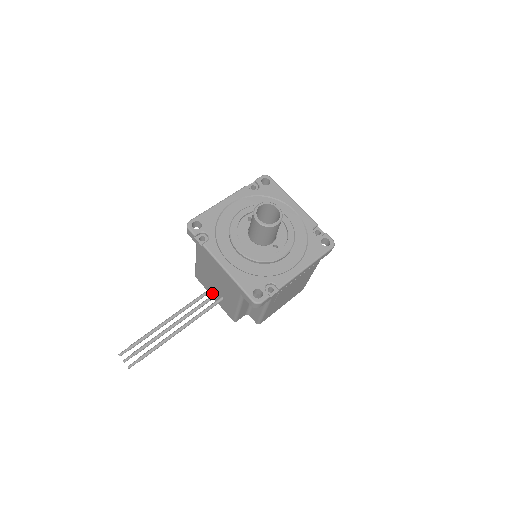
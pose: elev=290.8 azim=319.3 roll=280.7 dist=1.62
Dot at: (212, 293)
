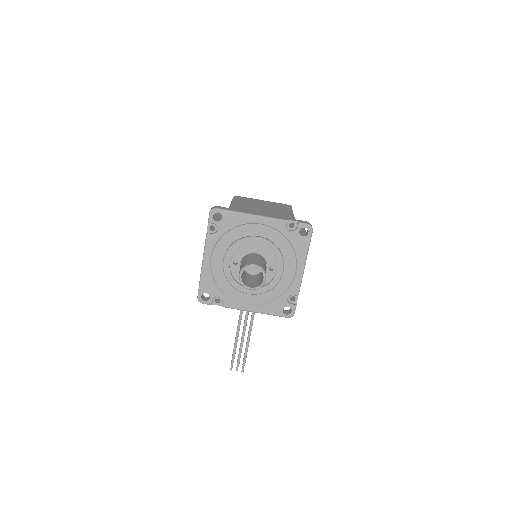
Dot at: occluded
